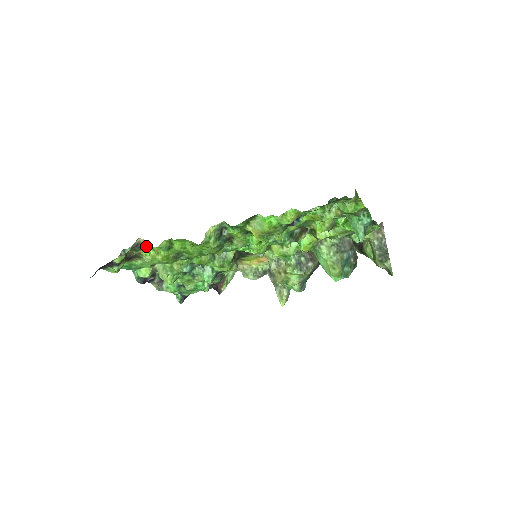
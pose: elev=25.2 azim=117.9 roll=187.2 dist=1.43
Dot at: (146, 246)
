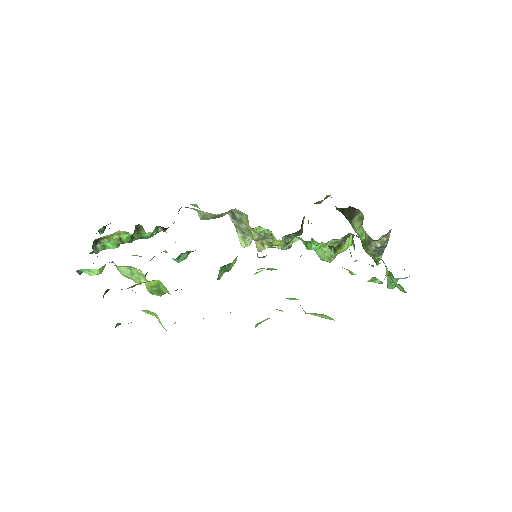
Dot at: (152, 313)
